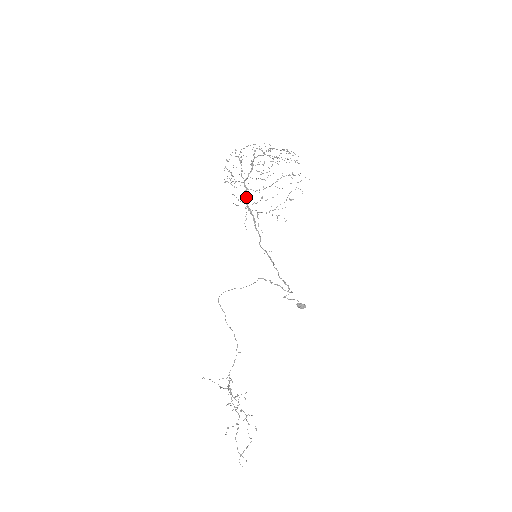
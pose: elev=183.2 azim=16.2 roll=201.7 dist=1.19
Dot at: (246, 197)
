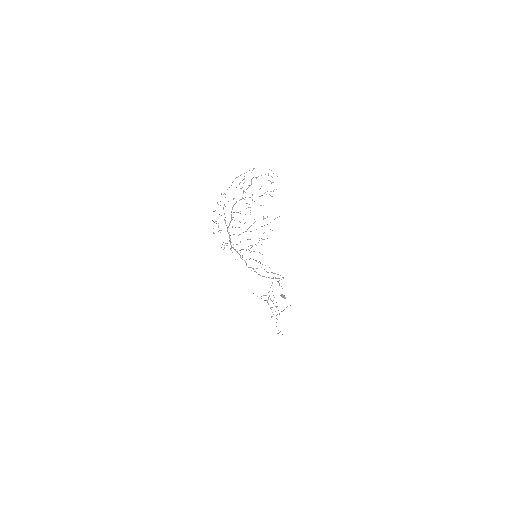
Dot at: (230, 242)
